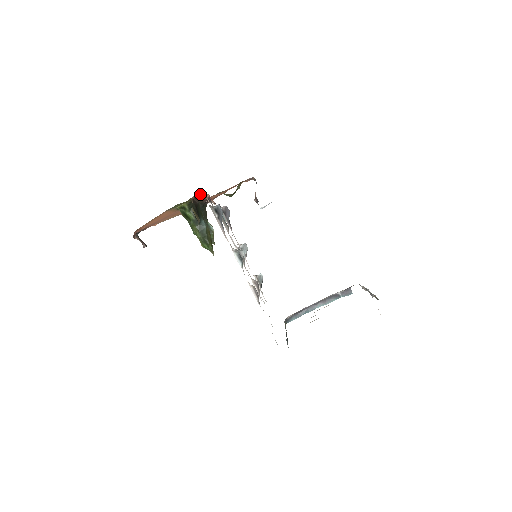
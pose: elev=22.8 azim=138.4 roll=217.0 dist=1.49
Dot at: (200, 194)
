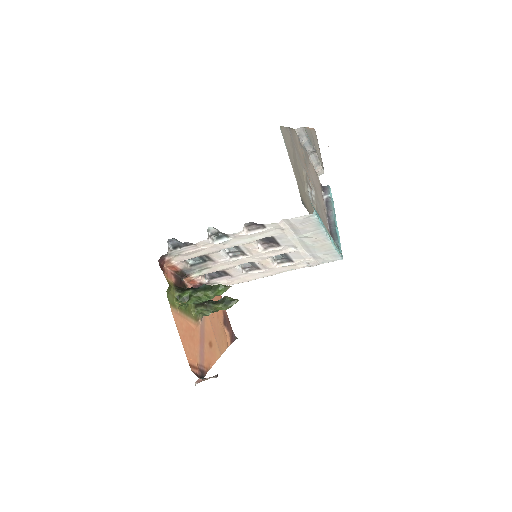
Dot at: (171, 275)
